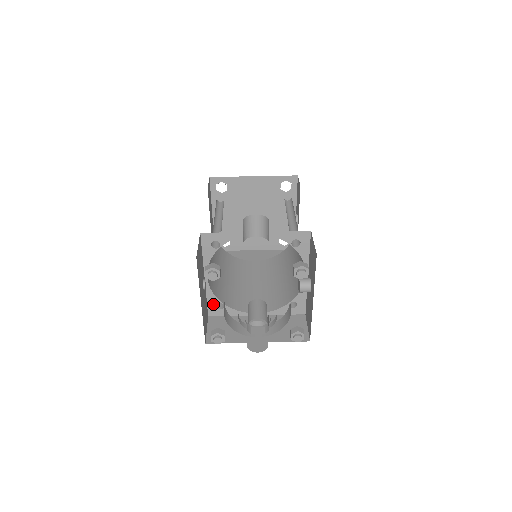
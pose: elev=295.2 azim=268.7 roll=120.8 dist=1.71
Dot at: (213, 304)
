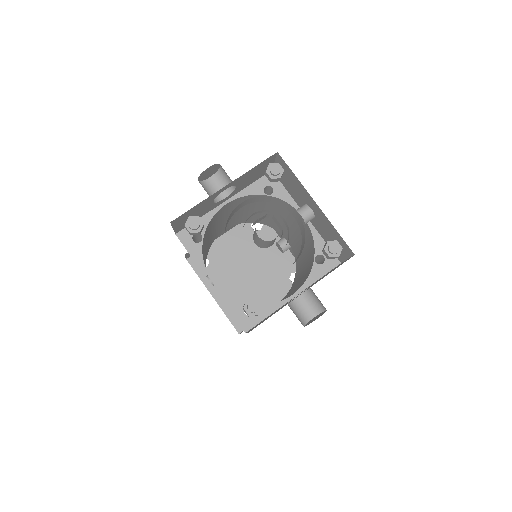
Dot at: (240, 313)
